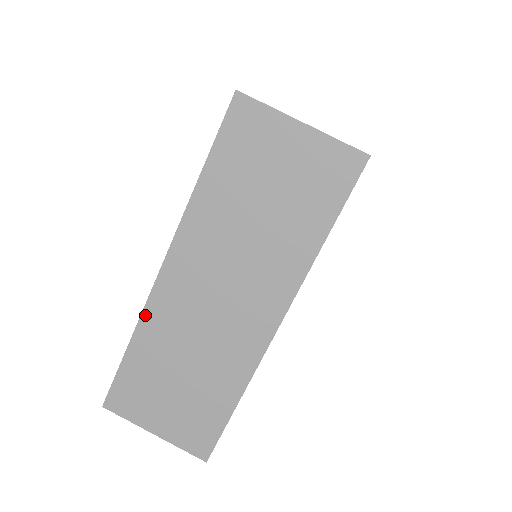
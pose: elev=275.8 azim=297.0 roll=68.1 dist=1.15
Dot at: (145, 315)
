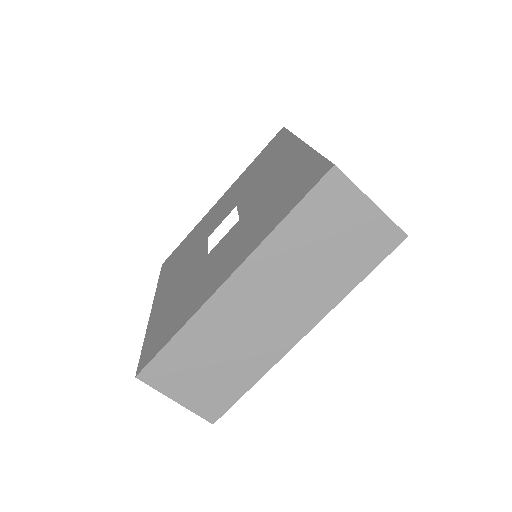
Dot at: (200, 313)
